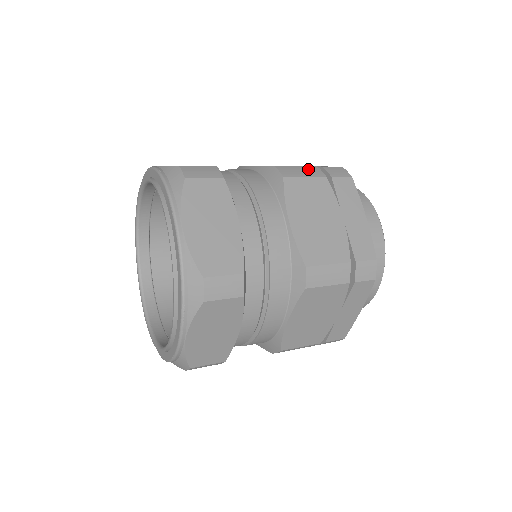
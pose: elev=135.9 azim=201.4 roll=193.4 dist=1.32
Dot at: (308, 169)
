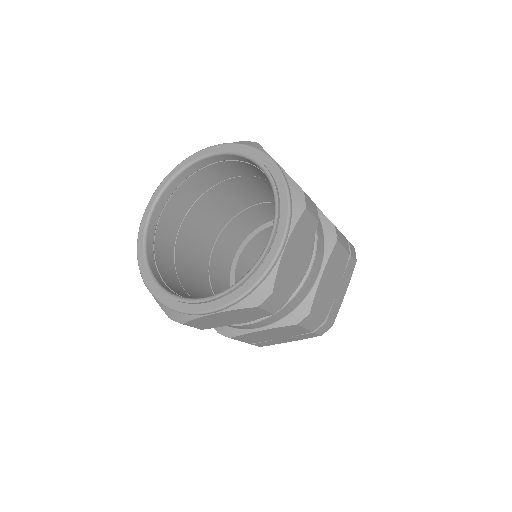
Dot at: occluded
